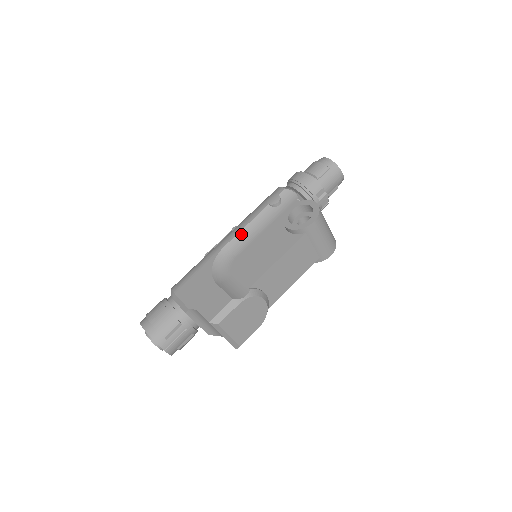
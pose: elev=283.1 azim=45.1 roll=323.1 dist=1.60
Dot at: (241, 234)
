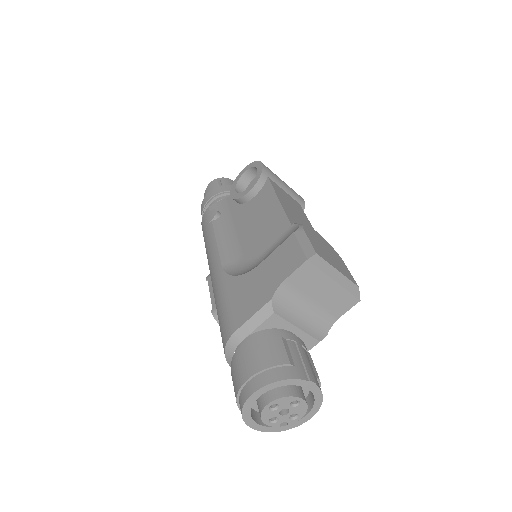
Dot at: (221, 248)
